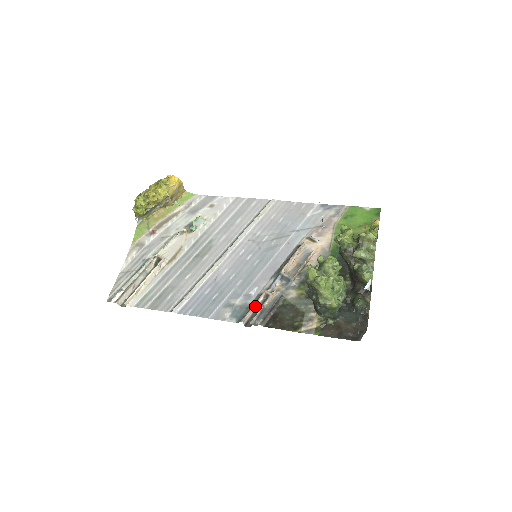
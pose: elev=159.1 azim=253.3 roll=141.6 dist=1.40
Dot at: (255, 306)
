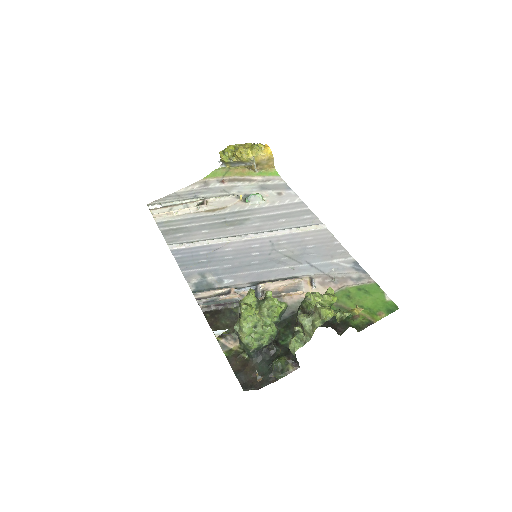
Dot at: (214, 292)
